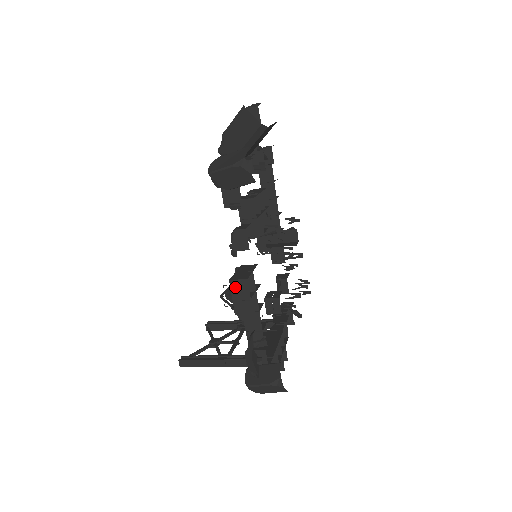
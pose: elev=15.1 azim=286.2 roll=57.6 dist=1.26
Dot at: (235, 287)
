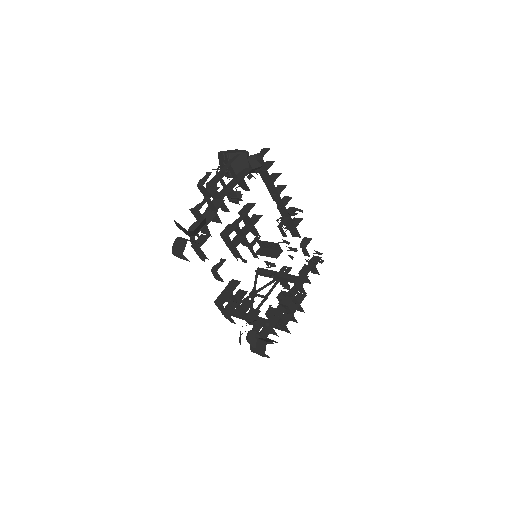
Dot at: (219, 306)
